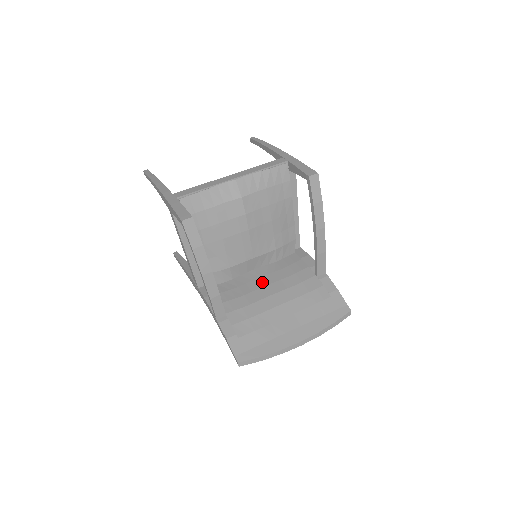
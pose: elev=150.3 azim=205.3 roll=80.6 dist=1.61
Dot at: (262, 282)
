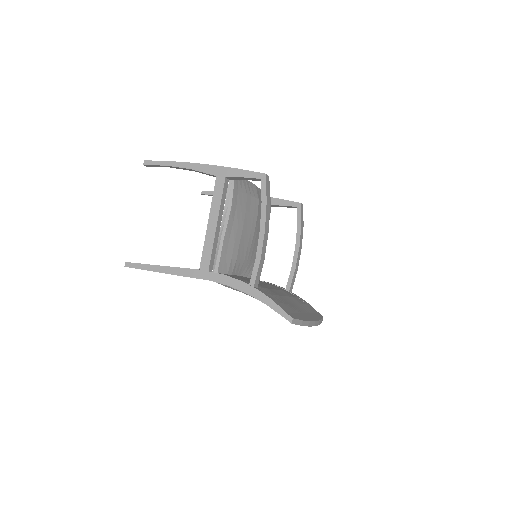
Dot at: occluded
